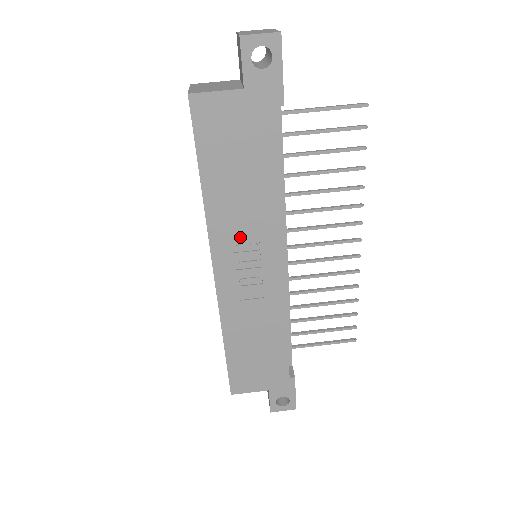
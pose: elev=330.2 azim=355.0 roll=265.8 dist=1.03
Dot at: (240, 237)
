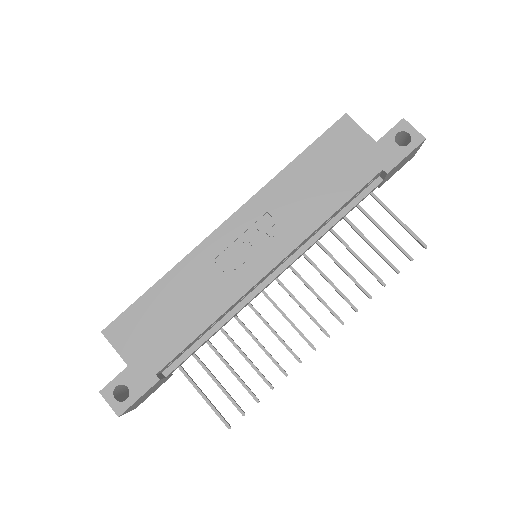
Dot at: (271, 218)
